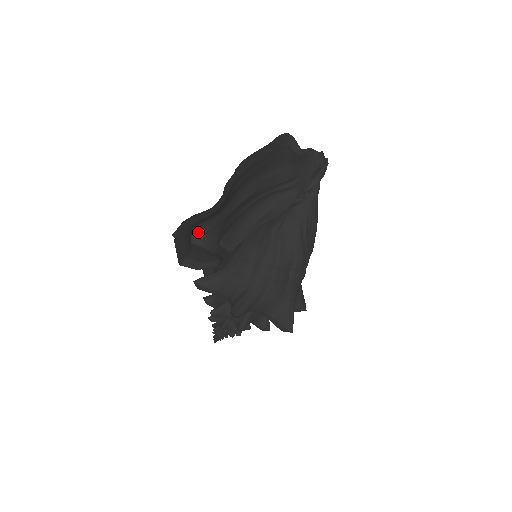
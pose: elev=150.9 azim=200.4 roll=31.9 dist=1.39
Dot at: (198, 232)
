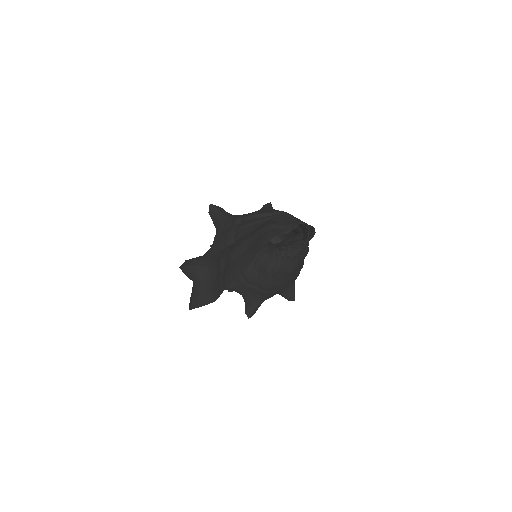
Dot at: occluded
